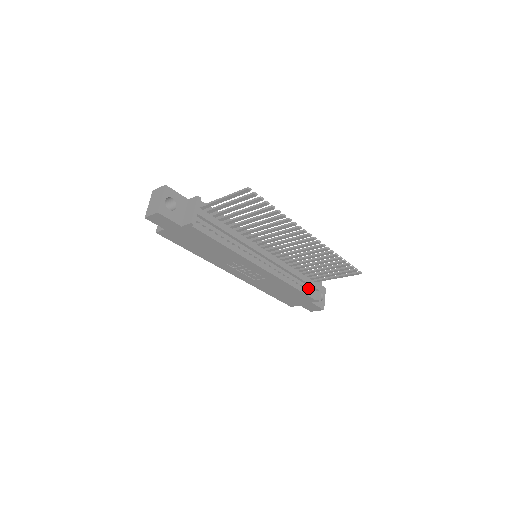
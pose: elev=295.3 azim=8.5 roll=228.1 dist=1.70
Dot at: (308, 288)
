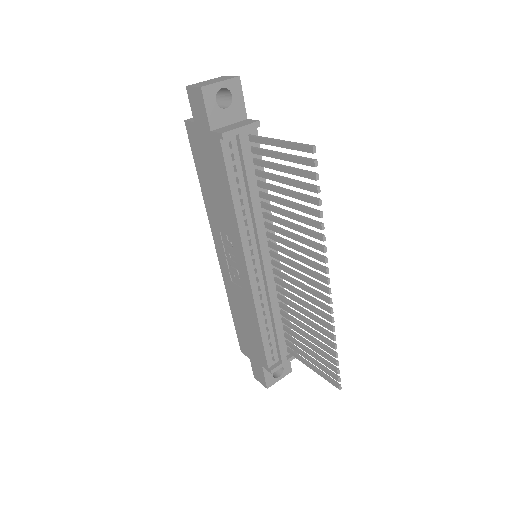
Dot at: (273, 347)
